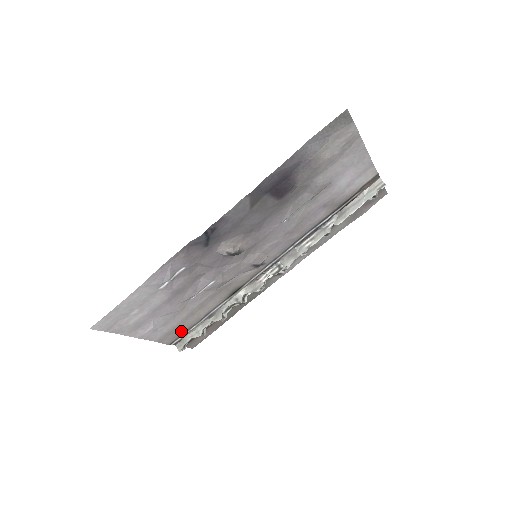
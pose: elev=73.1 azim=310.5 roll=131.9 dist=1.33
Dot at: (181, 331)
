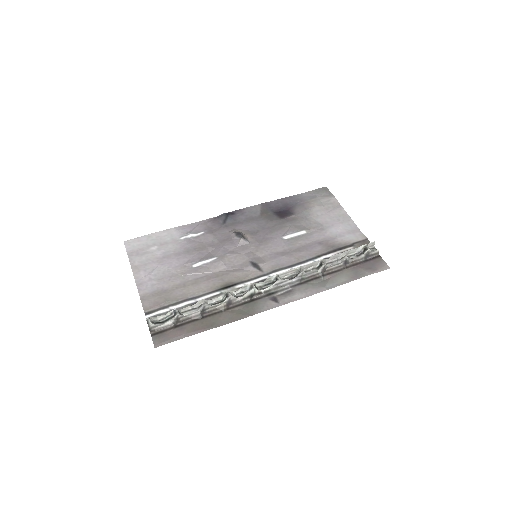
Dot at: (164, 300)
